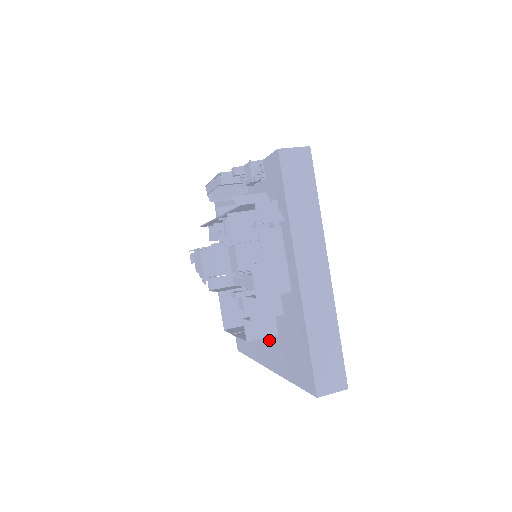
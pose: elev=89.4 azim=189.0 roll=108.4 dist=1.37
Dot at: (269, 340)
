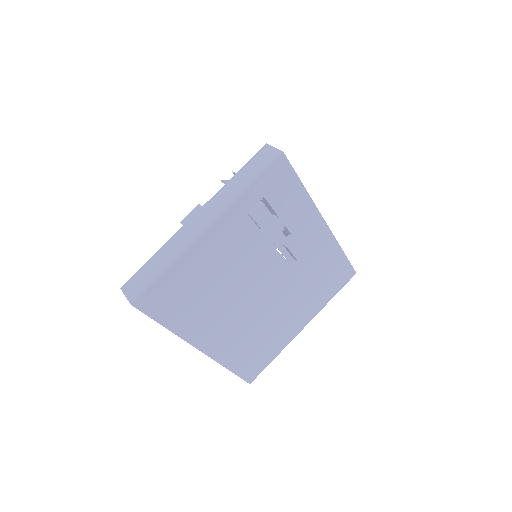
Dot at: occluded
